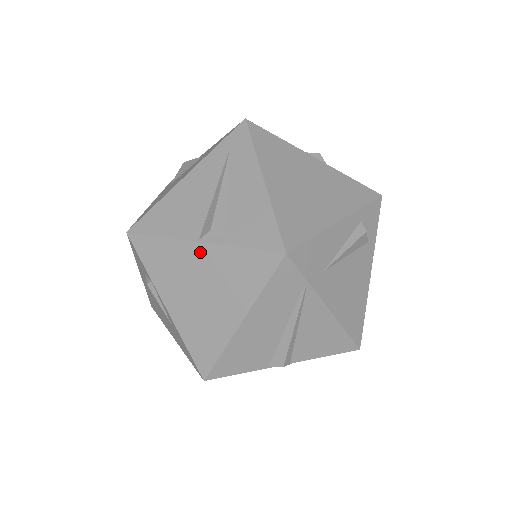
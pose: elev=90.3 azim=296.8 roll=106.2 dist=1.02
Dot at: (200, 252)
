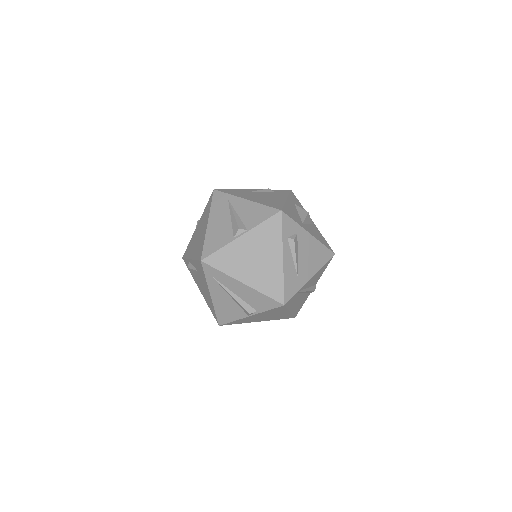
Dot at: (253, 316)
